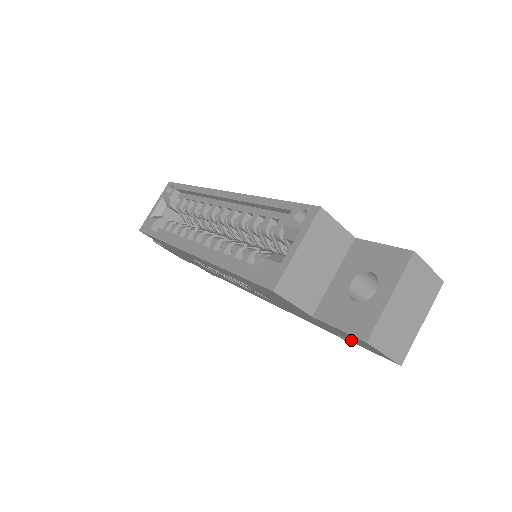
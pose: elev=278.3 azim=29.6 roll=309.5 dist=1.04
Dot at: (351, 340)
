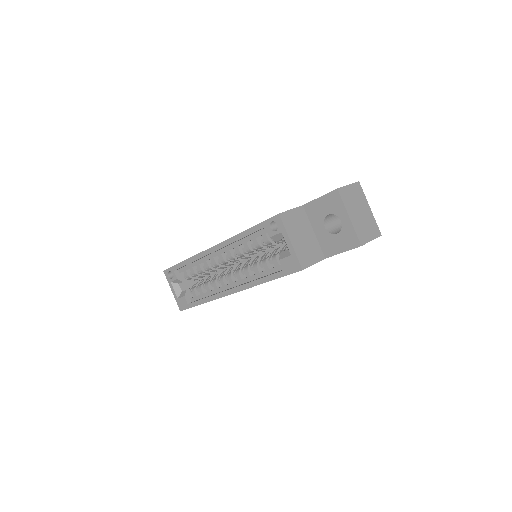
Dot at: occluded
